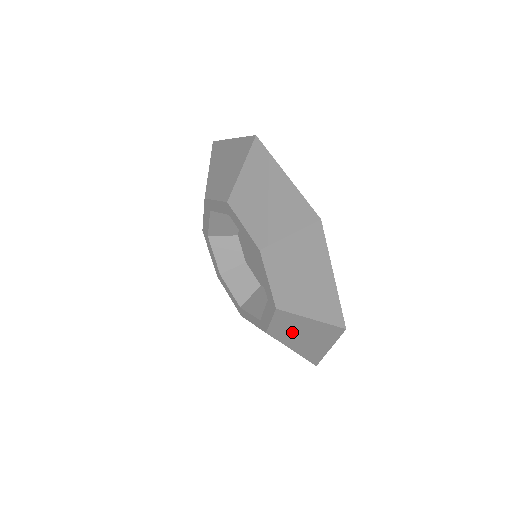
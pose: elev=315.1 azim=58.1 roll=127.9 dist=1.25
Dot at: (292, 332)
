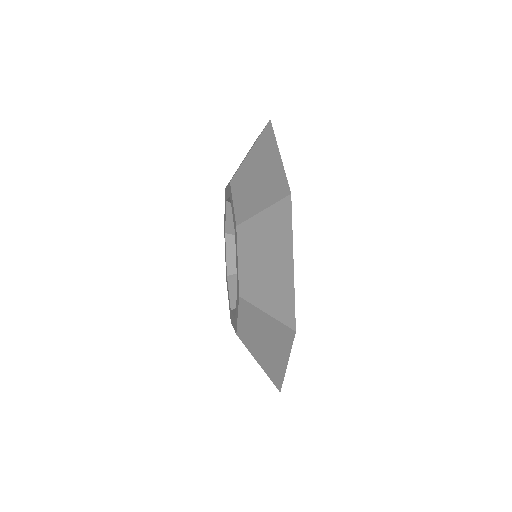
Dot at: (255, 334)
